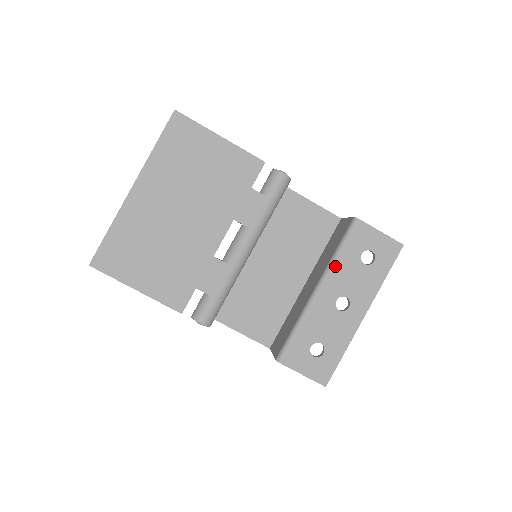
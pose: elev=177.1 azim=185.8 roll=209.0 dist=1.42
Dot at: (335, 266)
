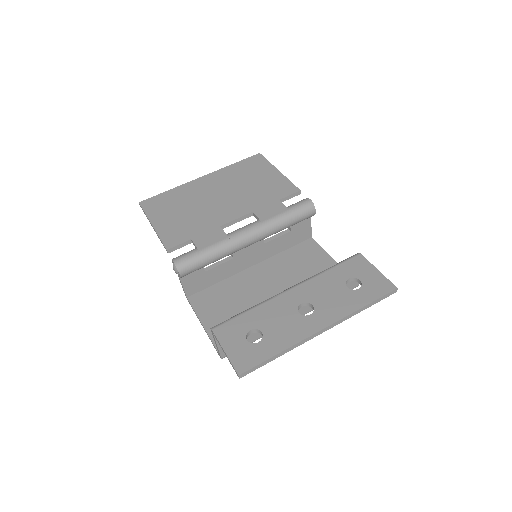
Dot at: (317, 277)
